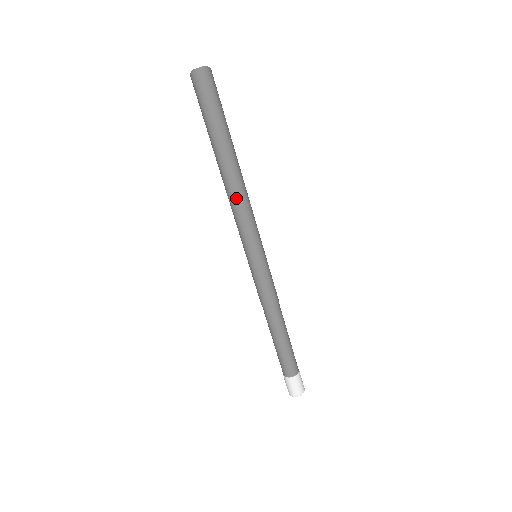
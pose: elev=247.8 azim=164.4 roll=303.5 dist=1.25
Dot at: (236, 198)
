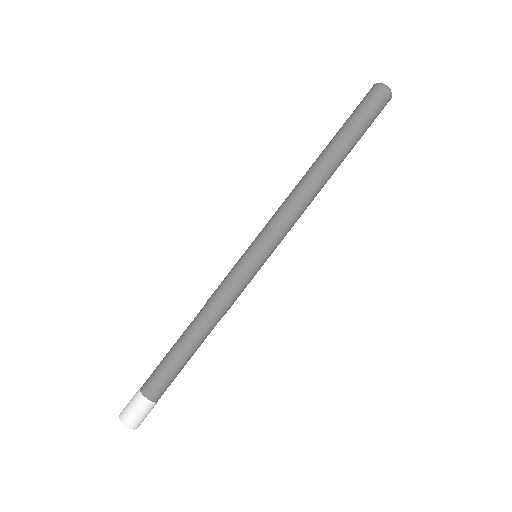
Dot at: (310, 199)
